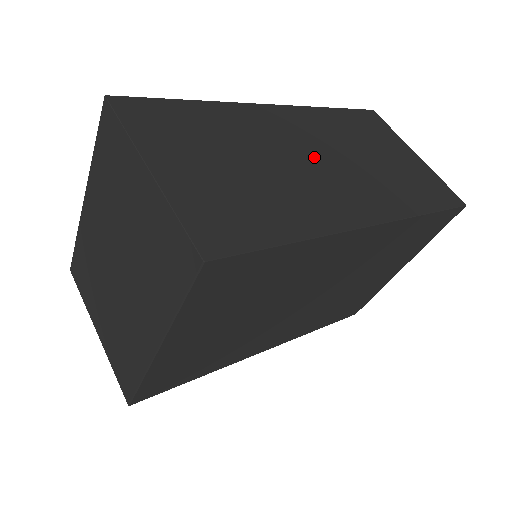
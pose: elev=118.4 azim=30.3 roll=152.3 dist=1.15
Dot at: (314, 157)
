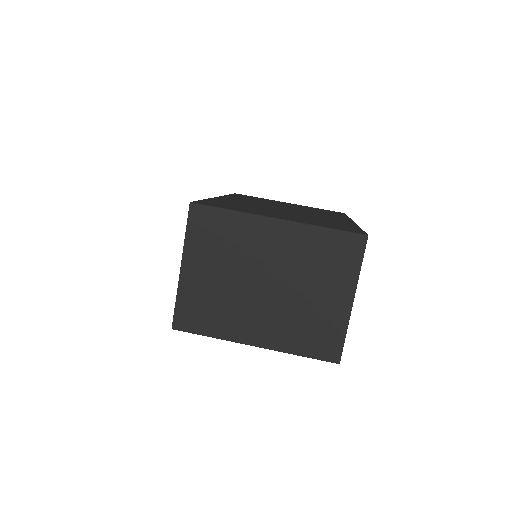
Dot at: occluded
